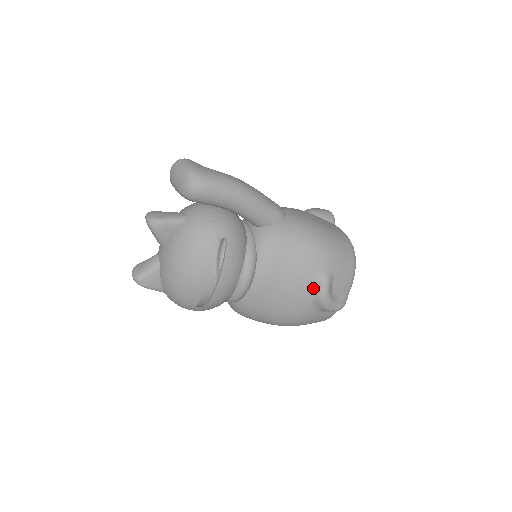
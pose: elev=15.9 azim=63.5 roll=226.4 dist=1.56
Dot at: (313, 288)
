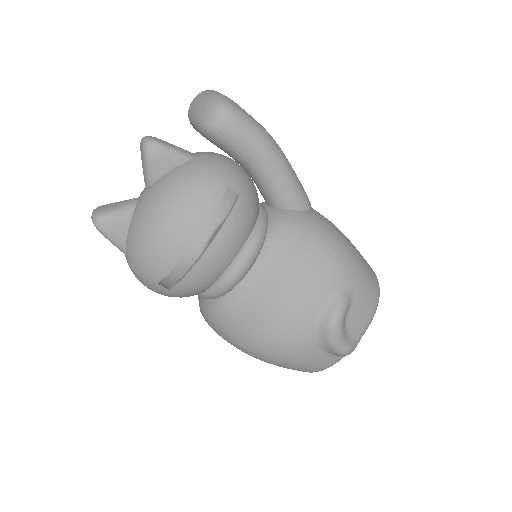
Dot at: (324, 307)
